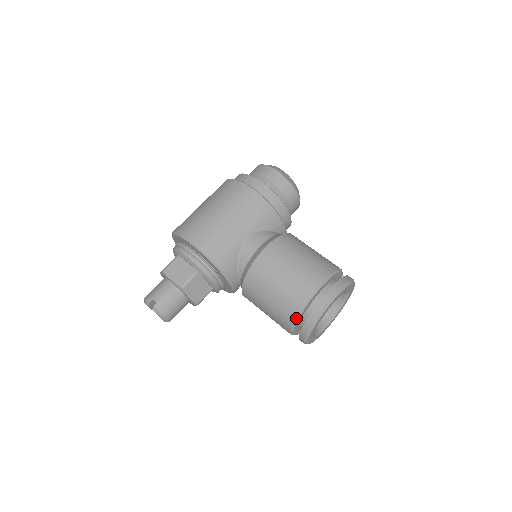
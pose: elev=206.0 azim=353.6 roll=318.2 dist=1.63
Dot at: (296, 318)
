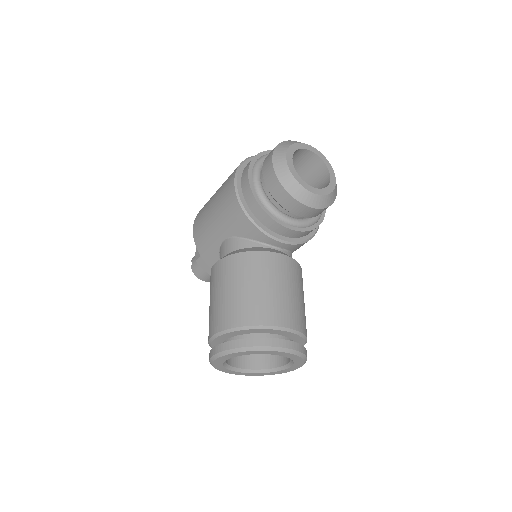
Dot at: occluded
